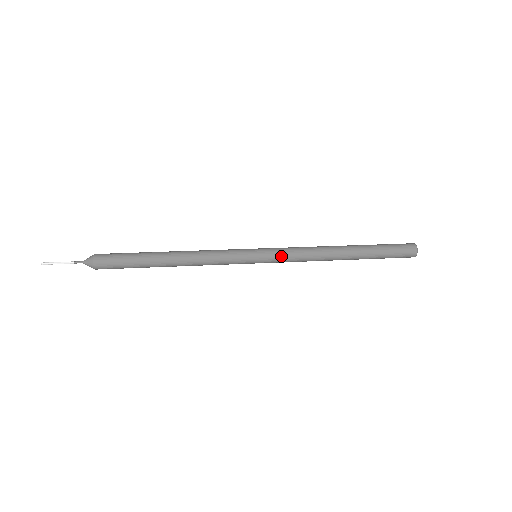
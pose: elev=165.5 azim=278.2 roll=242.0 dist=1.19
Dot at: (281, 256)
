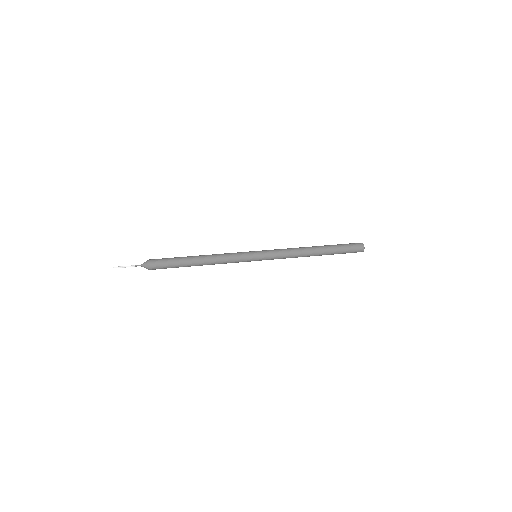
Dot at: (273, 254)
